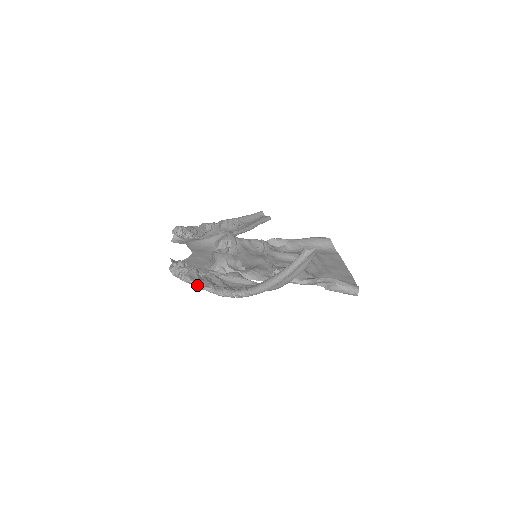
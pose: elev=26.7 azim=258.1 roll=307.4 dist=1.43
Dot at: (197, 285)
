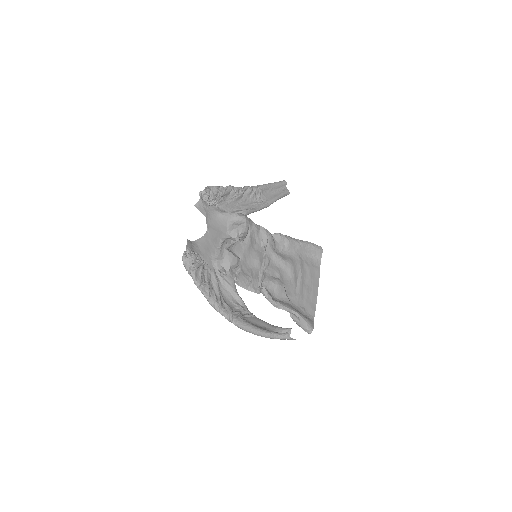
Dot at: (198, 286)
